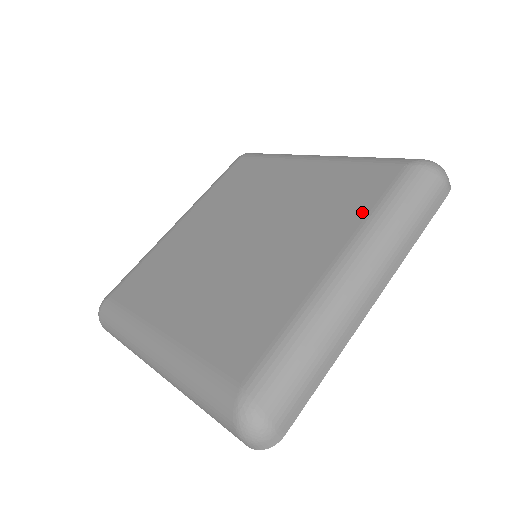
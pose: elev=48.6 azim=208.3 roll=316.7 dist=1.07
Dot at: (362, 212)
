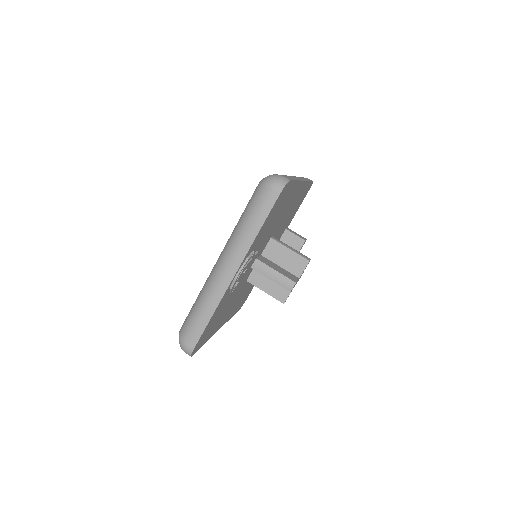
Dot at: occluded
